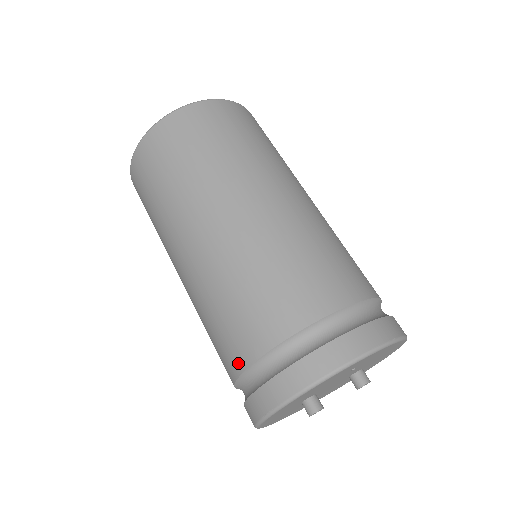
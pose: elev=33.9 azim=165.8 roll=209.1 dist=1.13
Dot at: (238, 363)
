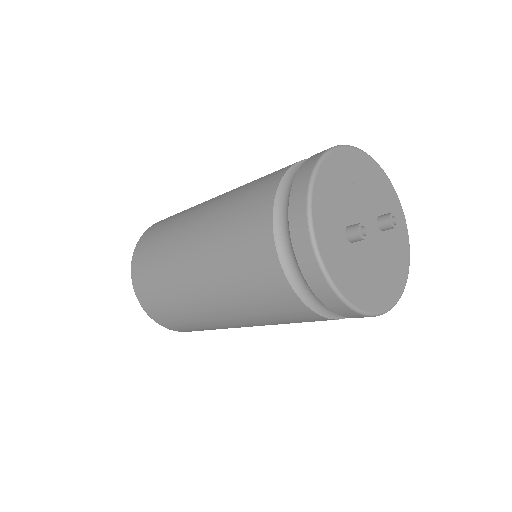
Dot at: (266, 237)
